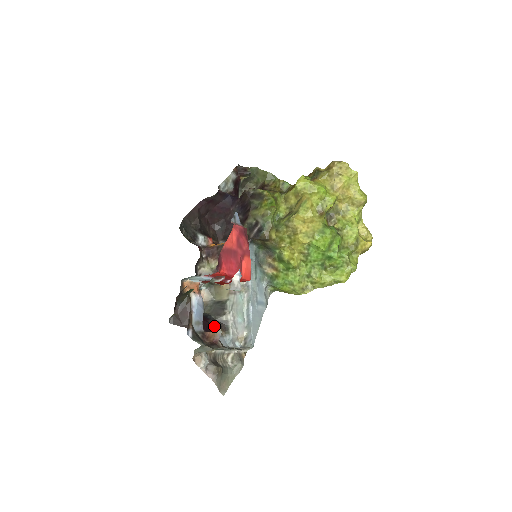
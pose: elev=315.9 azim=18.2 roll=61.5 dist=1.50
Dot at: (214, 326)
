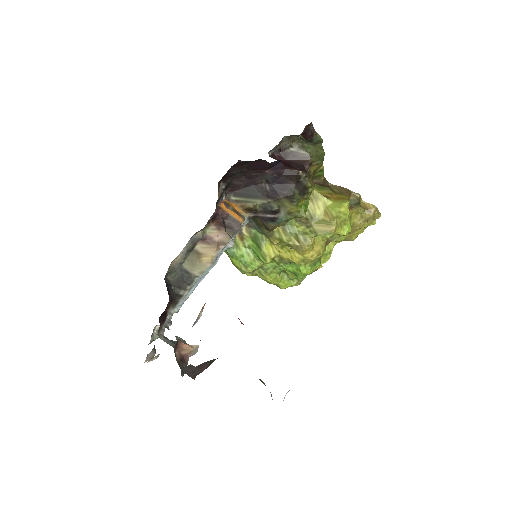
Dot at: (170, 301)
